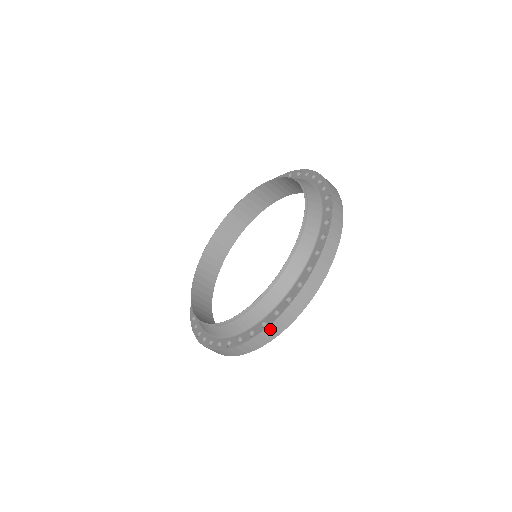
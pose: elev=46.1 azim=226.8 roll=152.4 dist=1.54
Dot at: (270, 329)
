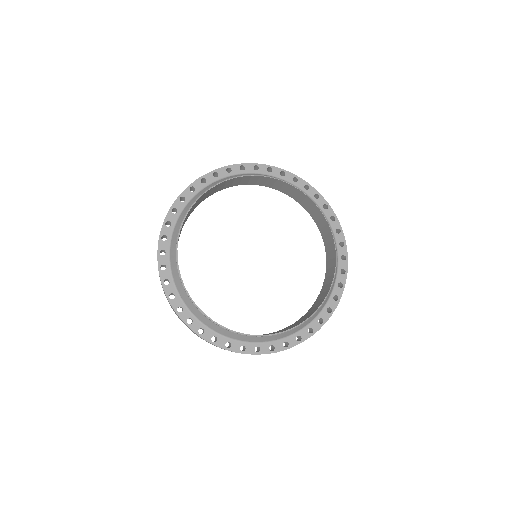
Dot at: (274, 352)
